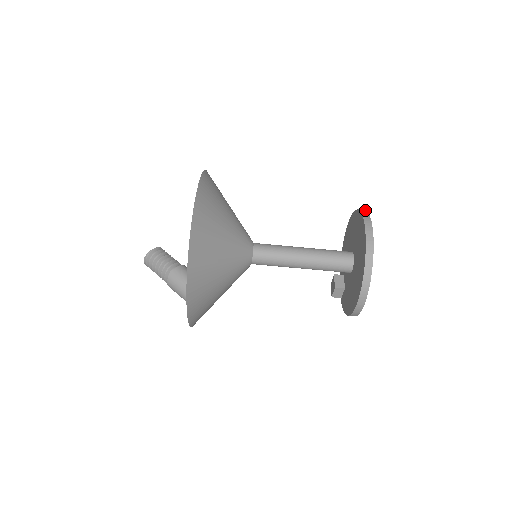
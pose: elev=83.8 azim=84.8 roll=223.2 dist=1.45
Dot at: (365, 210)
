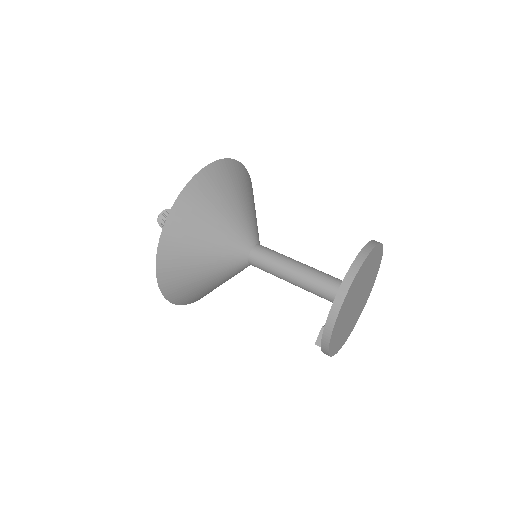
Dot at: occluded
